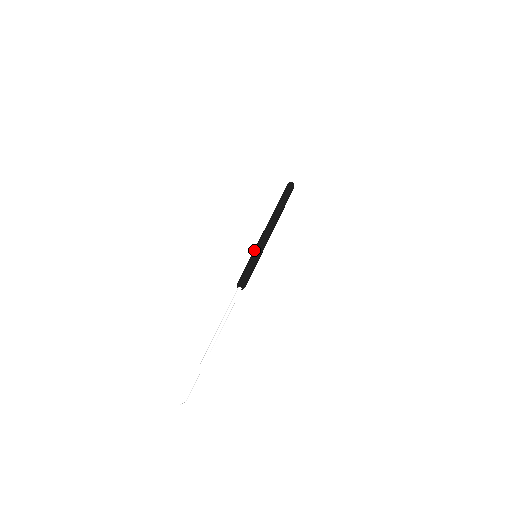
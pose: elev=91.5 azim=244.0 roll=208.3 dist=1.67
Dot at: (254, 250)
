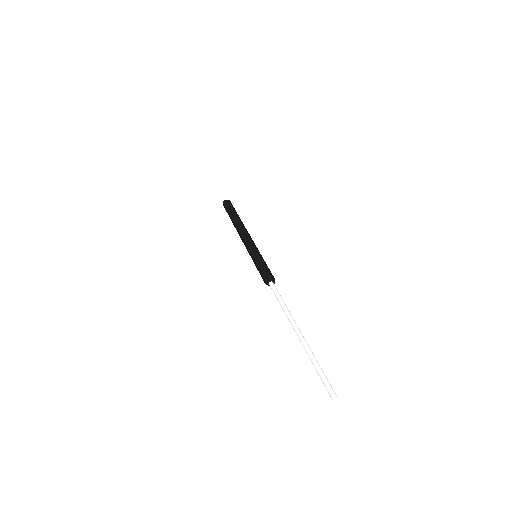
Dot at: (250, 252)
